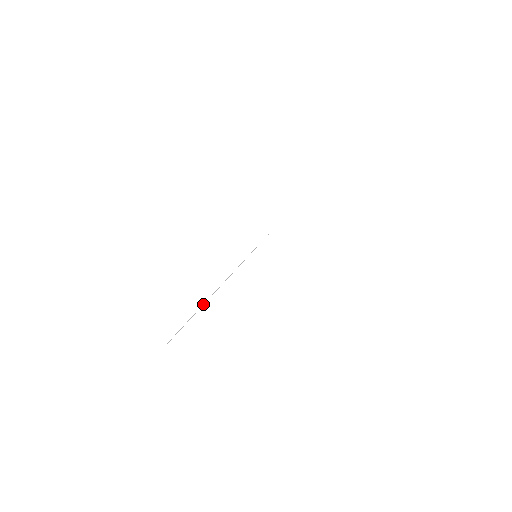
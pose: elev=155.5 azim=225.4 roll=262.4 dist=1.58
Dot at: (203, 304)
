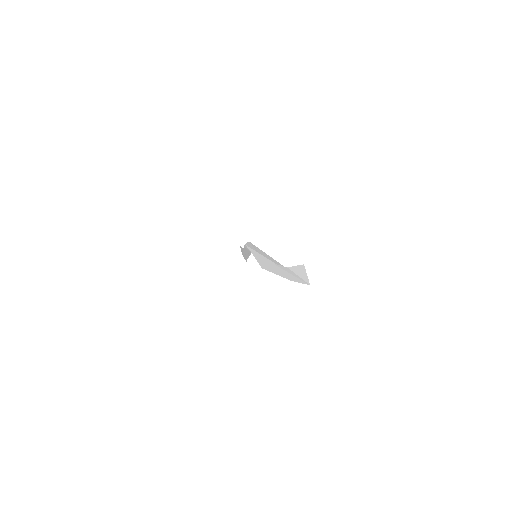
Dot at: (276, 267)
